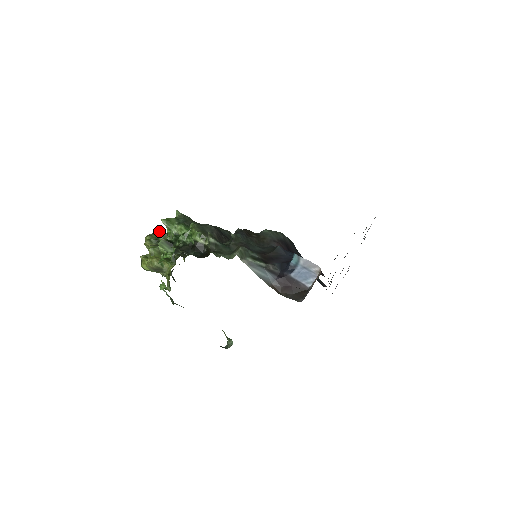
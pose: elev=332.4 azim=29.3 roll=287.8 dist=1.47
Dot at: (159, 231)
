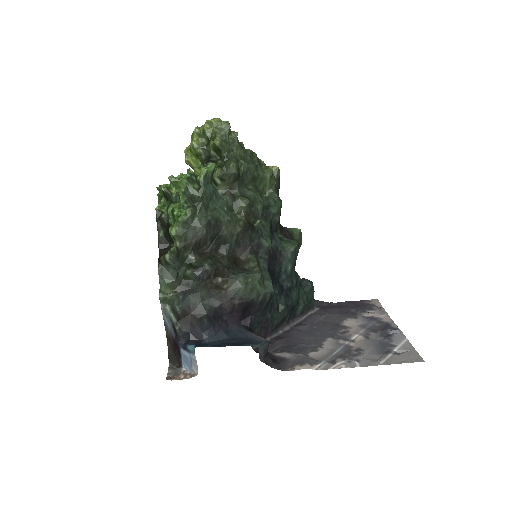
Dot at: (226, 127)
